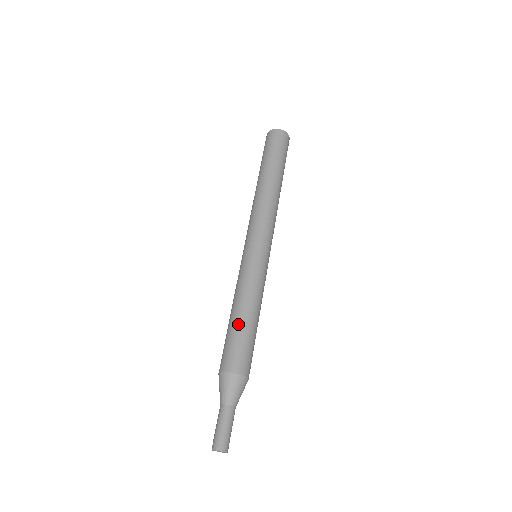
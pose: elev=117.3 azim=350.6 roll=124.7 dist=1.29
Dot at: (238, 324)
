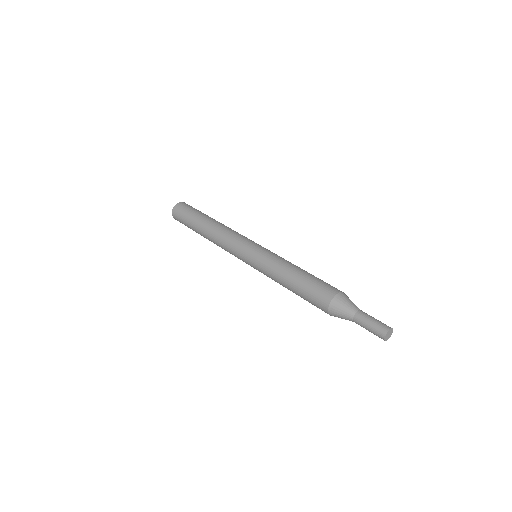
Dot at: (309, 273)
